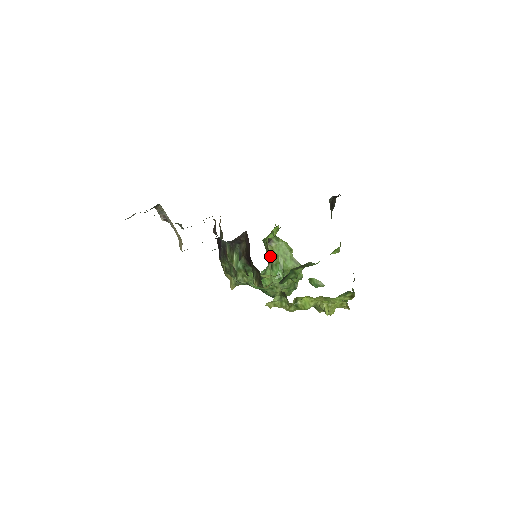
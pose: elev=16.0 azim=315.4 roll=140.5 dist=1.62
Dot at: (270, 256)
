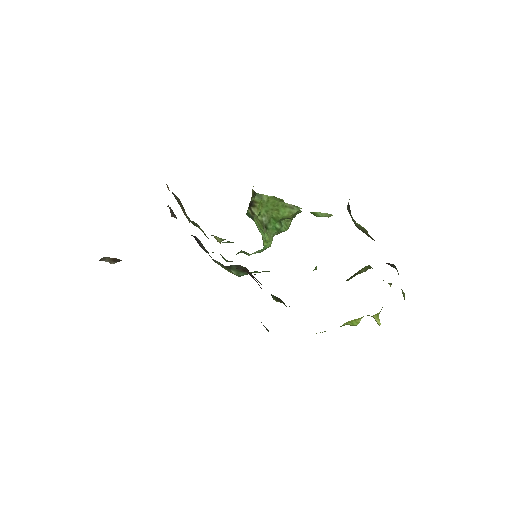
Dot at: (260, 220)
